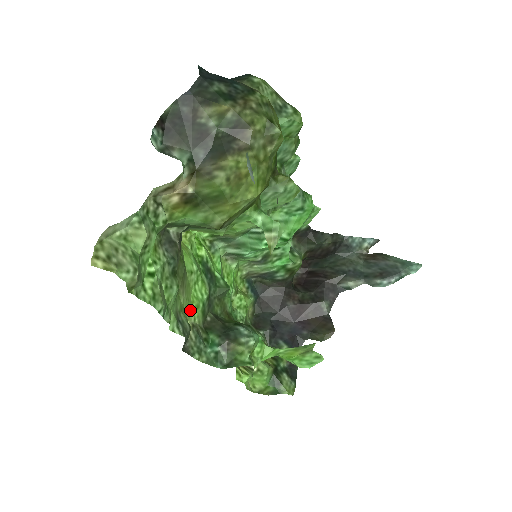
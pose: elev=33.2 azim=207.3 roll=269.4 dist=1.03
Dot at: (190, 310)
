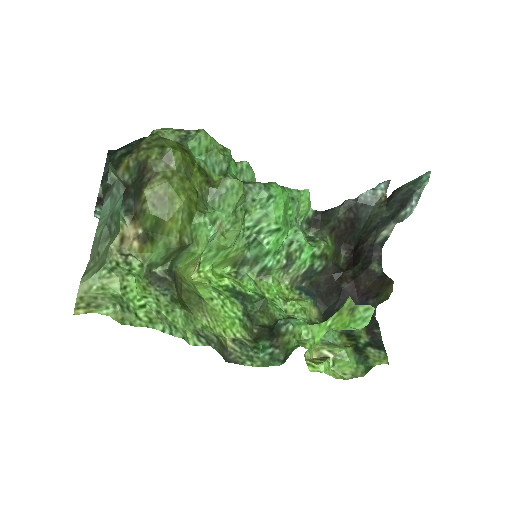
Dot at: (224, 328)
